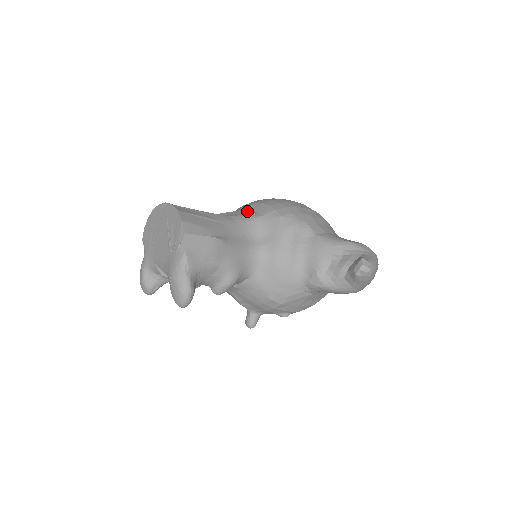
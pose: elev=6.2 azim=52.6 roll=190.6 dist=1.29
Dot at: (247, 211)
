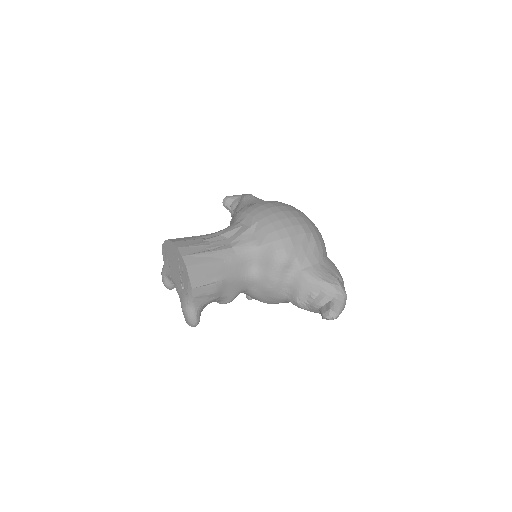
Dot at: (248, 235)
